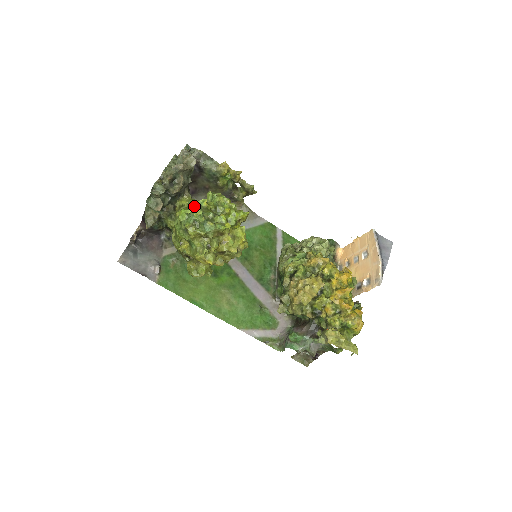
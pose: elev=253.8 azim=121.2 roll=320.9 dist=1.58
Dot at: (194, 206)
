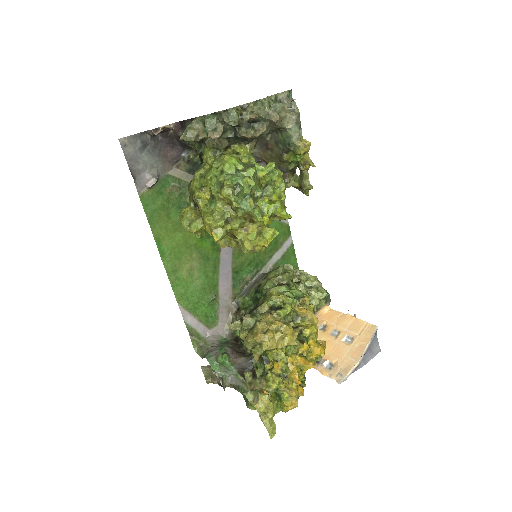
Dot at: (250, 167)
